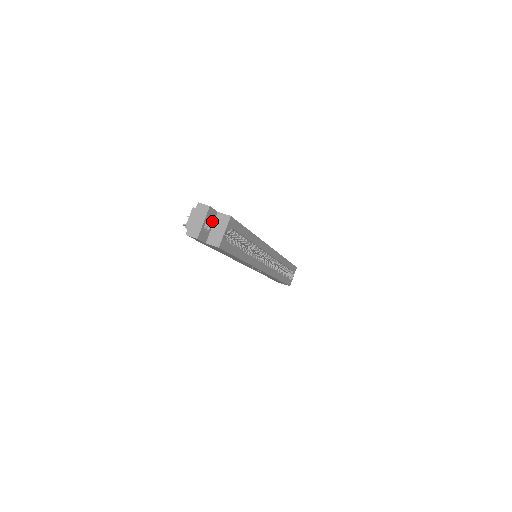
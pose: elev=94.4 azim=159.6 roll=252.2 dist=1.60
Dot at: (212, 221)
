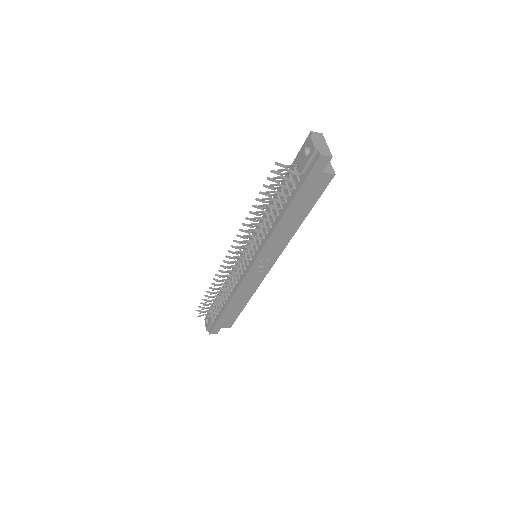
Dot at: occluded
